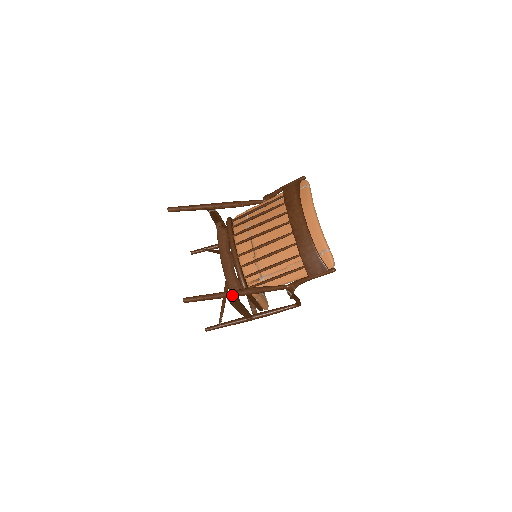
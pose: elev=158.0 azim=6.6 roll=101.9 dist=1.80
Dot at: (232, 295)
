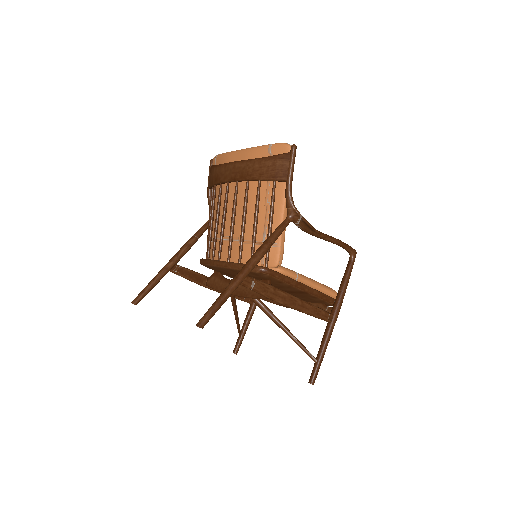
Dot at: (242, 273)
